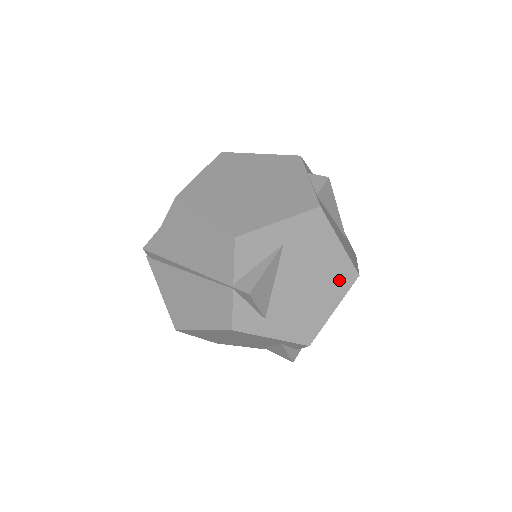
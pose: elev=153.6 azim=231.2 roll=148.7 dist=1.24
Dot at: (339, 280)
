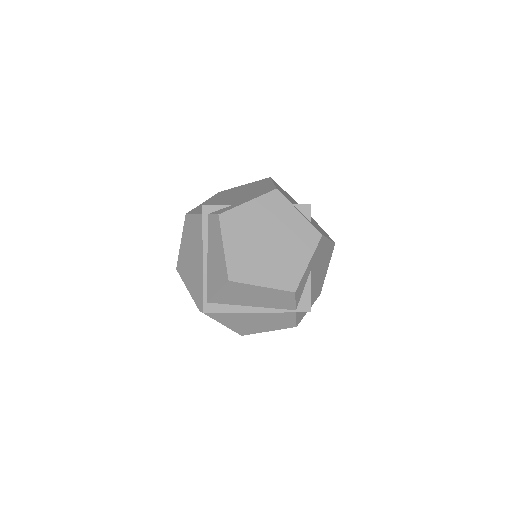
Dot at: (329, 255)
